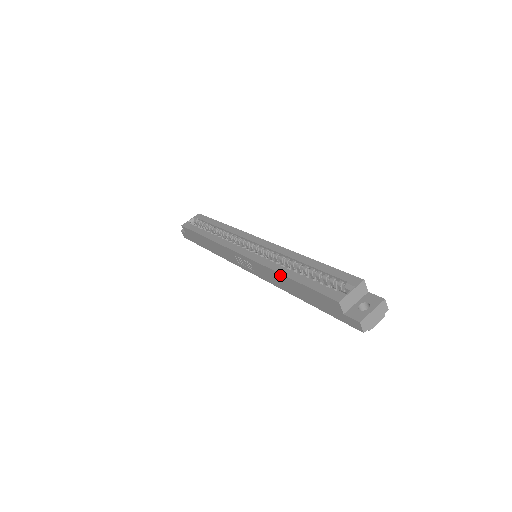
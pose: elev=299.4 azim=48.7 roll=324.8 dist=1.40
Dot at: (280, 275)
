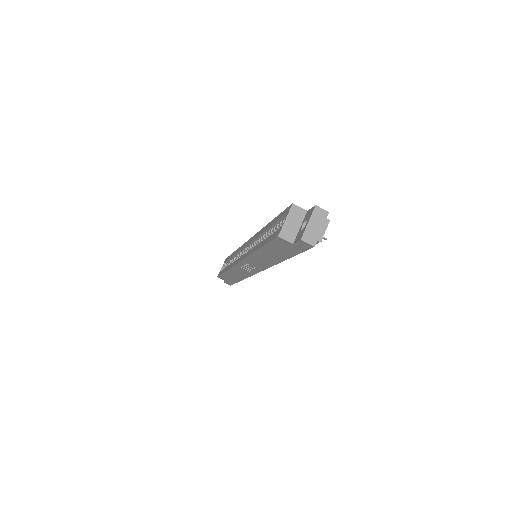
Dot at: (256, 254)
